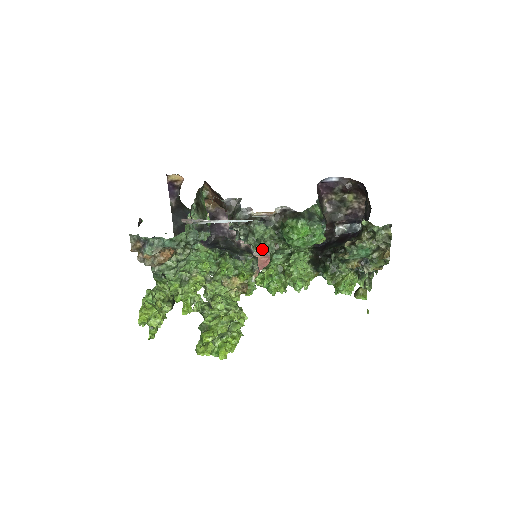
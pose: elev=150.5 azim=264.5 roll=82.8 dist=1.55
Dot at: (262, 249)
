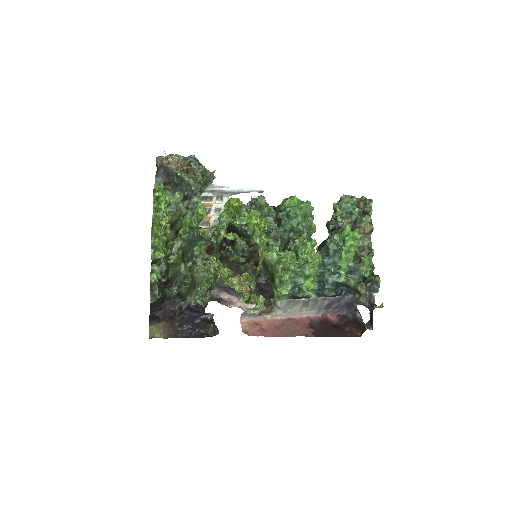
Dot at: (266, 213)
